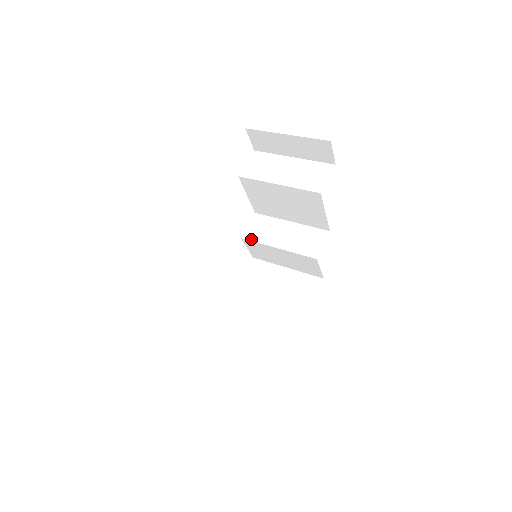
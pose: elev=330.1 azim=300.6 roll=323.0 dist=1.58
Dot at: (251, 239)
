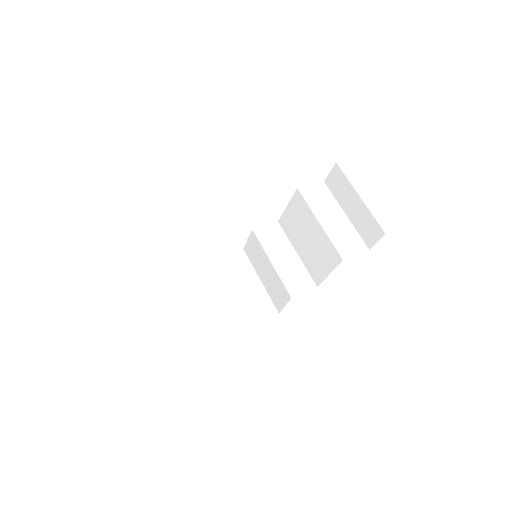
Dot at: (259, 237)
